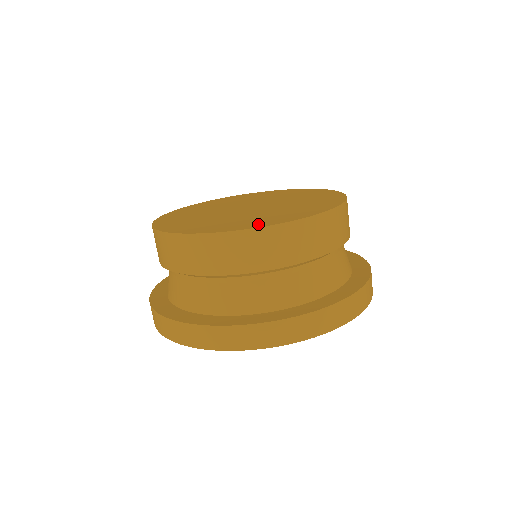
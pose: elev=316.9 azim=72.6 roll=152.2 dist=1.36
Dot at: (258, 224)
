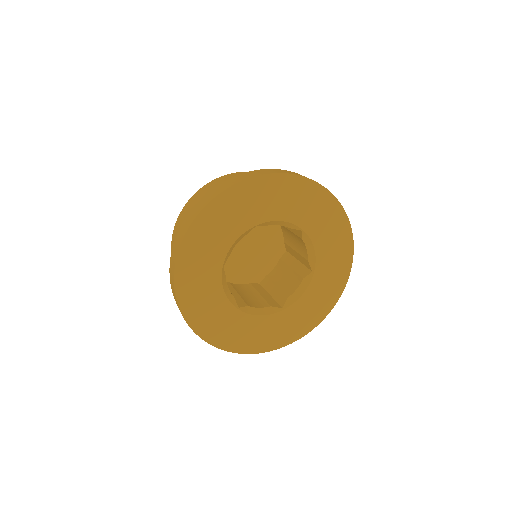
Dot at: occluded
